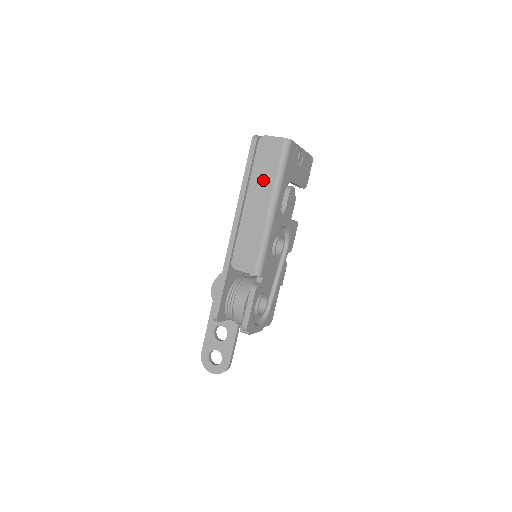
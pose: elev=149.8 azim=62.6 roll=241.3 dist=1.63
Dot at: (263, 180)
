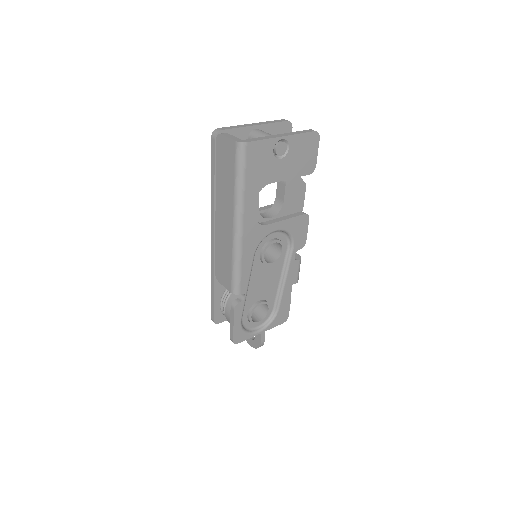
Dot at: (225, 191)
